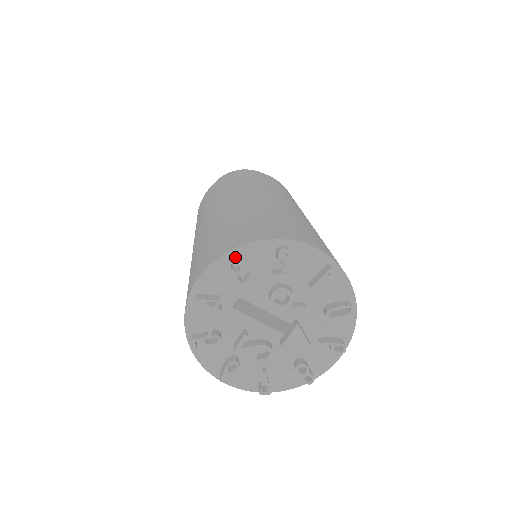
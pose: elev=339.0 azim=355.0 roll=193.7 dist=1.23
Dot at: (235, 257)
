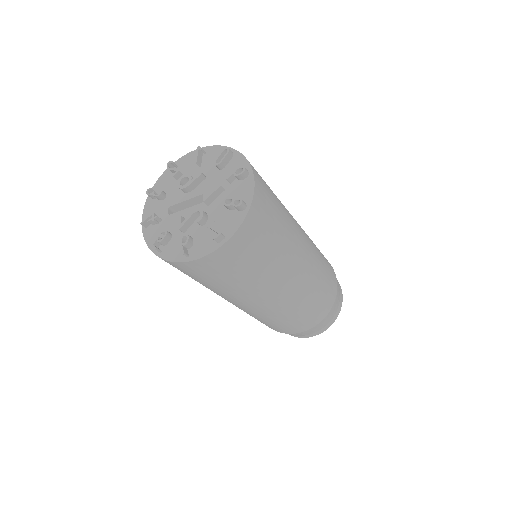
Dot at: (151, 191)
